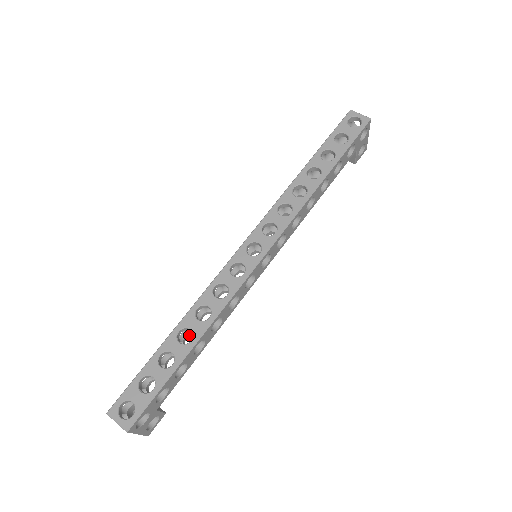
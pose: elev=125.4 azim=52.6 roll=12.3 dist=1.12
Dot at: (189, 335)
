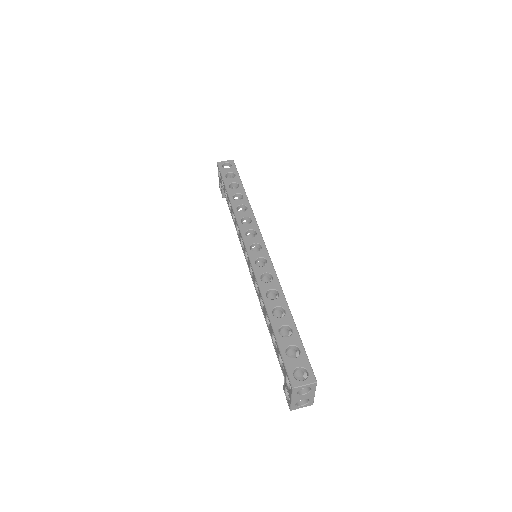
Dot at: occluded
